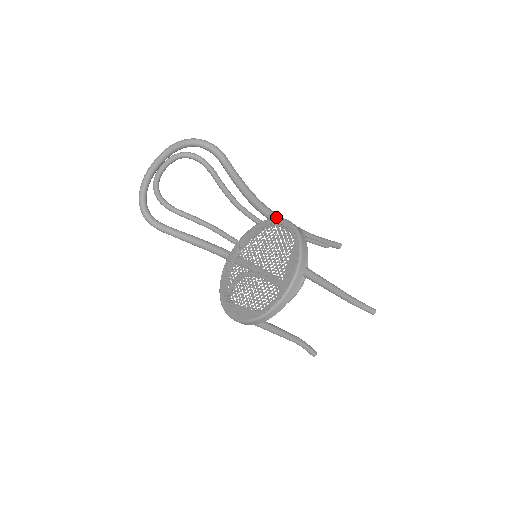
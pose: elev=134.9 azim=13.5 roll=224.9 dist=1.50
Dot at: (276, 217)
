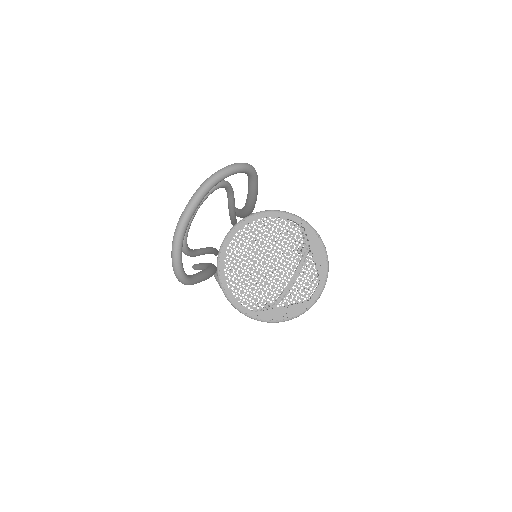
Dot at: occluded
